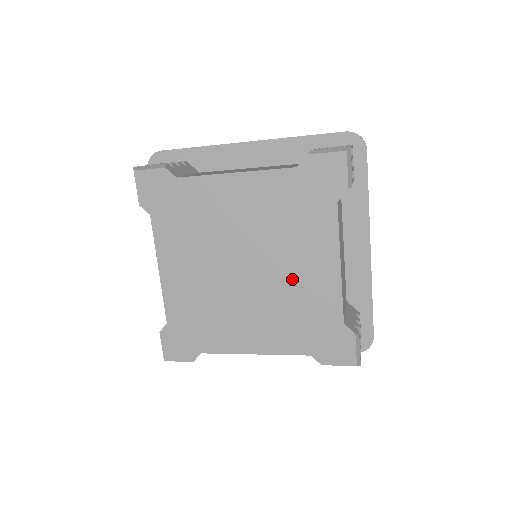
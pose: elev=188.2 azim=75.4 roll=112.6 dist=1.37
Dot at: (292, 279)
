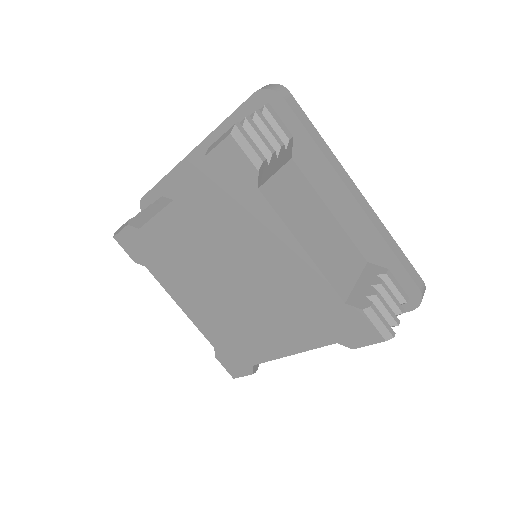
Dot at: (273, 278)
